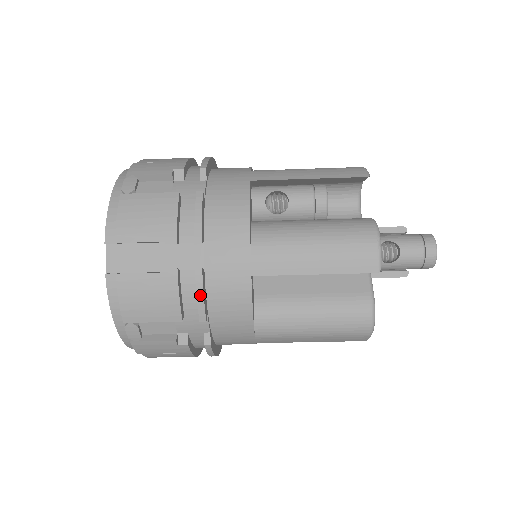
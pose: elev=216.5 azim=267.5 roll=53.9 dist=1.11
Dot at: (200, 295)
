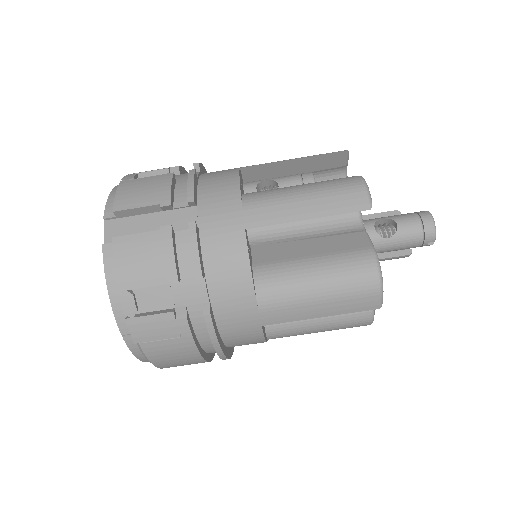
Dot at: (194, 248)
